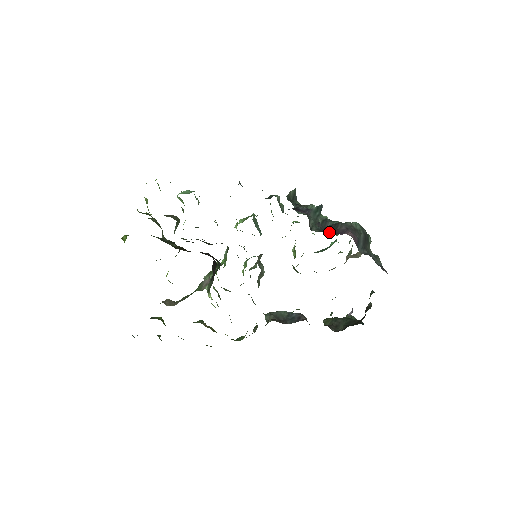
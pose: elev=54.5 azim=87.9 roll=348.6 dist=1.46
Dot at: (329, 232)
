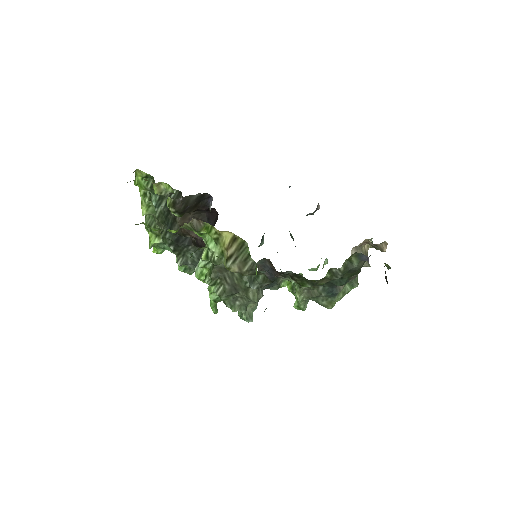
Dot at: occluded
